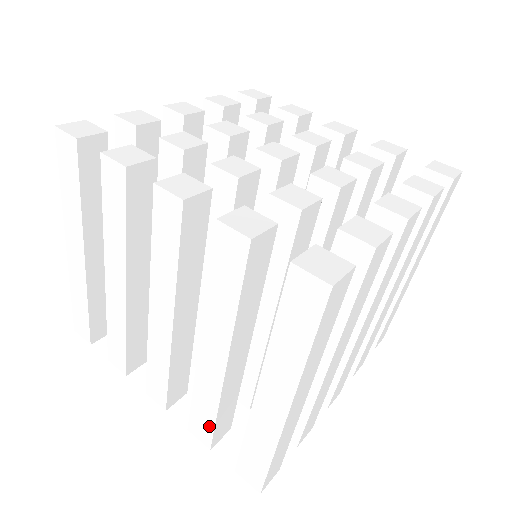
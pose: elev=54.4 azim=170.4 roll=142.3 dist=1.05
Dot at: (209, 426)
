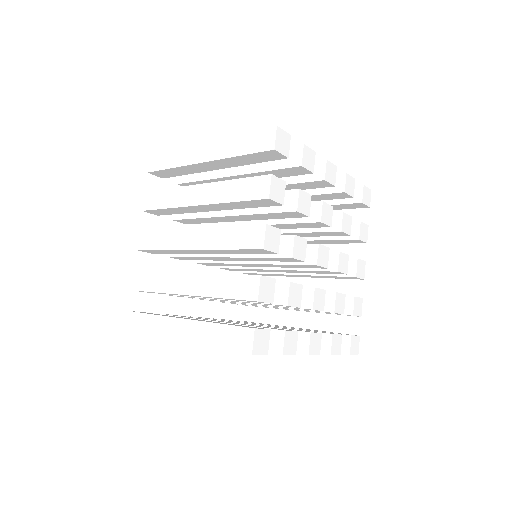
Dot at: occluded
